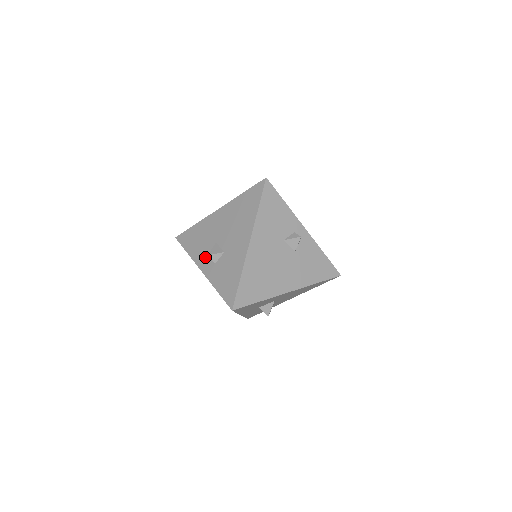
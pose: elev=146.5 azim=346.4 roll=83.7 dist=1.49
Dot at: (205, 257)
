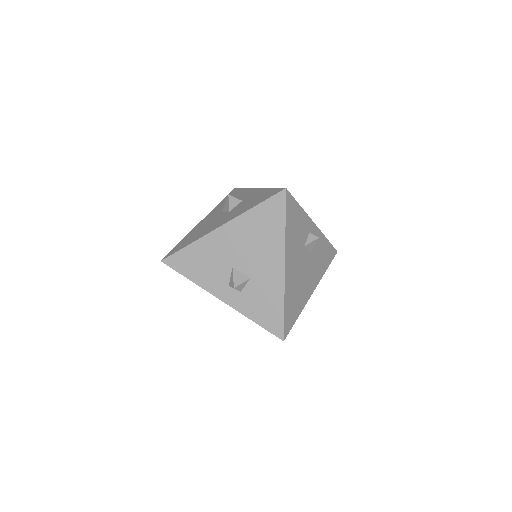
Dot at: (222, 285)
